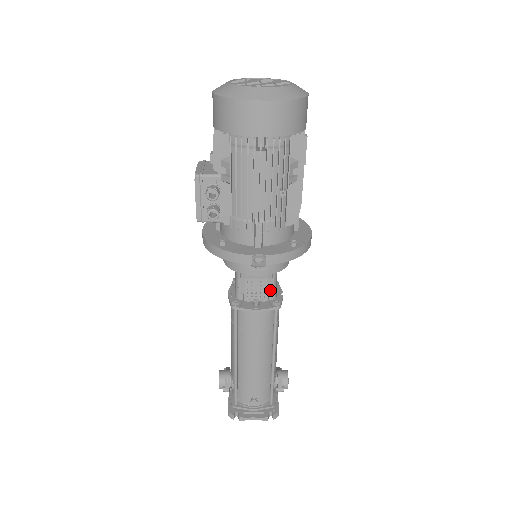
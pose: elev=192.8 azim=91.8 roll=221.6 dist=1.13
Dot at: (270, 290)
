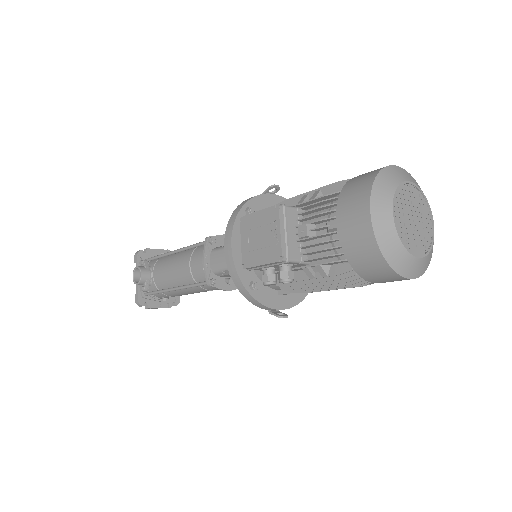
Dot at: occluded
